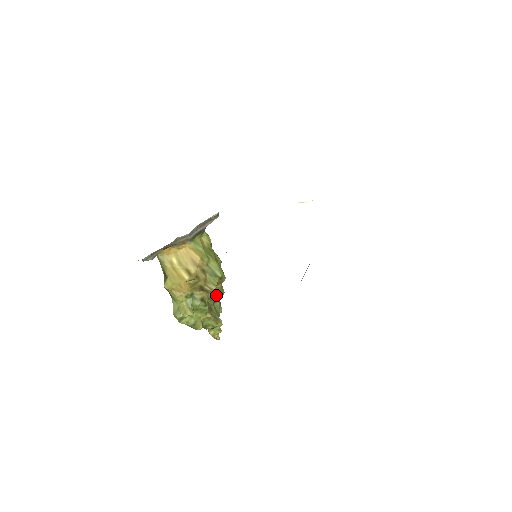
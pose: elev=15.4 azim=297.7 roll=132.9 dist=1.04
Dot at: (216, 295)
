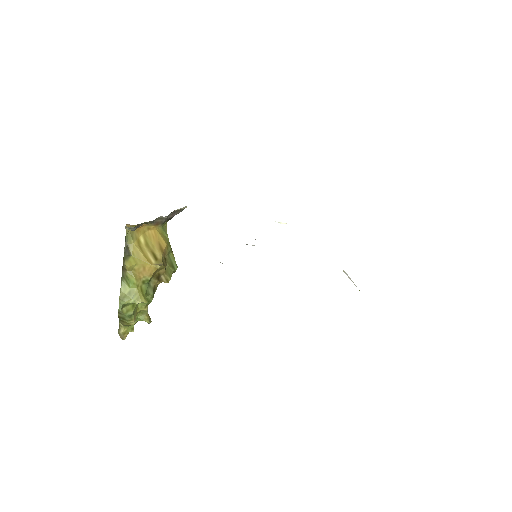
Dot at: occluded
